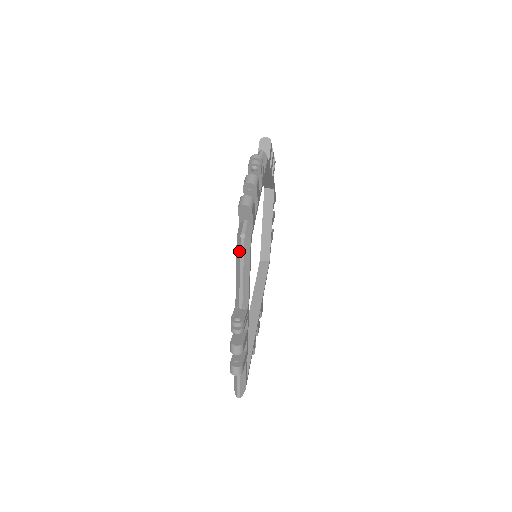
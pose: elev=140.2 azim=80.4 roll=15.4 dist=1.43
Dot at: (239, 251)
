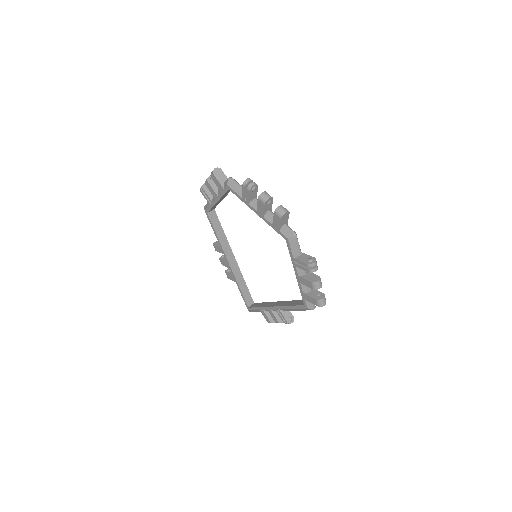
Dot at: occluded
